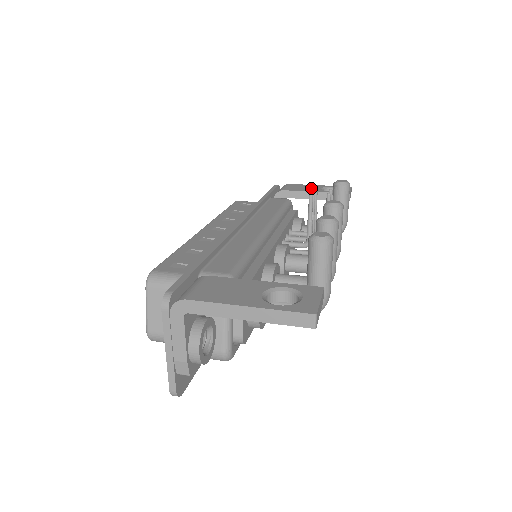
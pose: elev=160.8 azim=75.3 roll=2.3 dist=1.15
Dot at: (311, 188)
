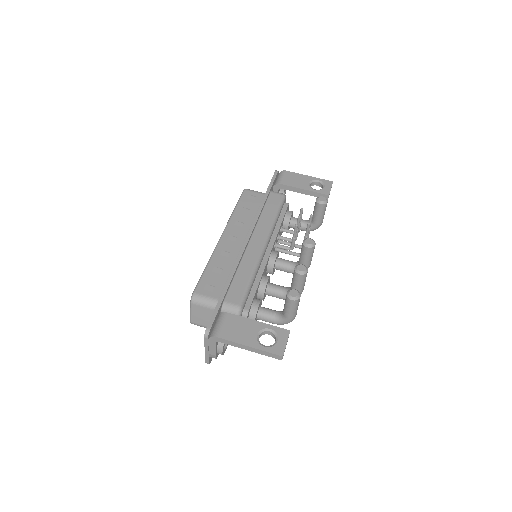
Dot at: (302, 182)
